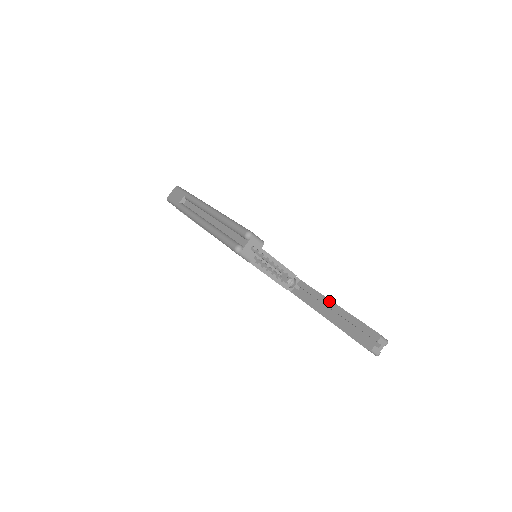
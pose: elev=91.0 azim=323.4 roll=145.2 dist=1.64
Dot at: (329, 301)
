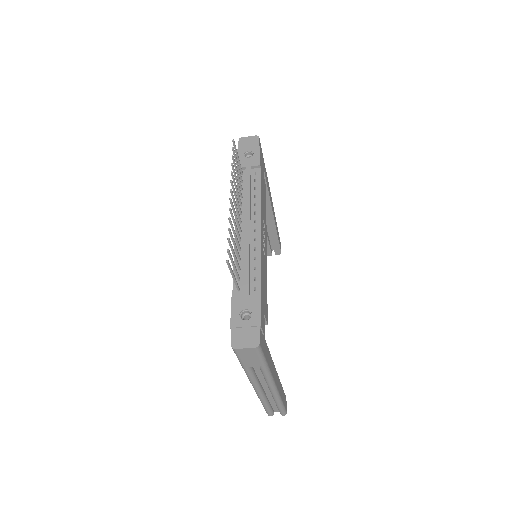
Dot at: (271, 211)
